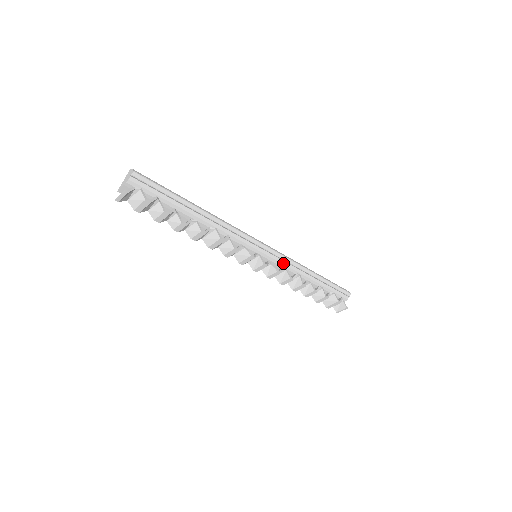
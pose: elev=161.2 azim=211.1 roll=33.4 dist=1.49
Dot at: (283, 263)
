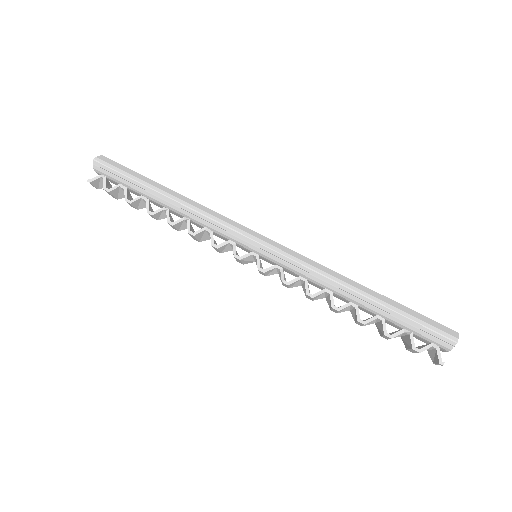
Dot at: (298, 271)
